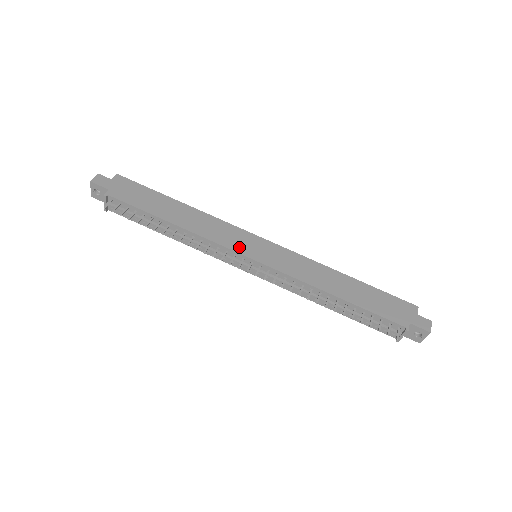
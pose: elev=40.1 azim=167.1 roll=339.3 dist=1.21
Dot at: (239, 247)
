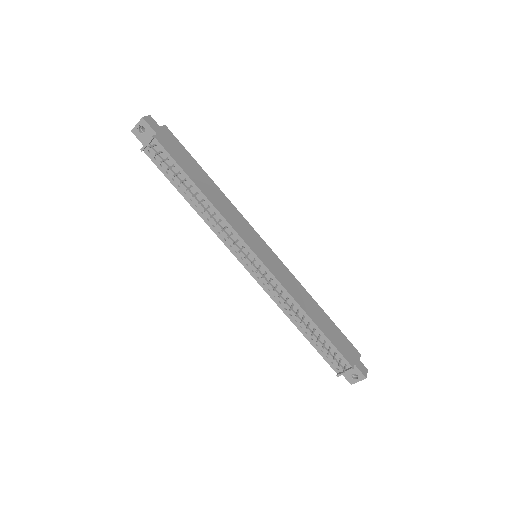
Dot at: (249, 241)
